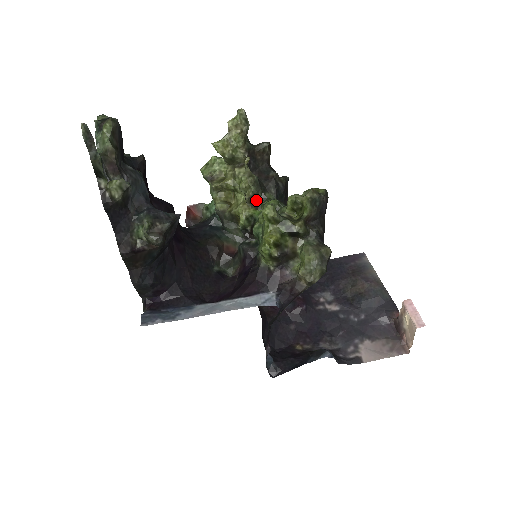
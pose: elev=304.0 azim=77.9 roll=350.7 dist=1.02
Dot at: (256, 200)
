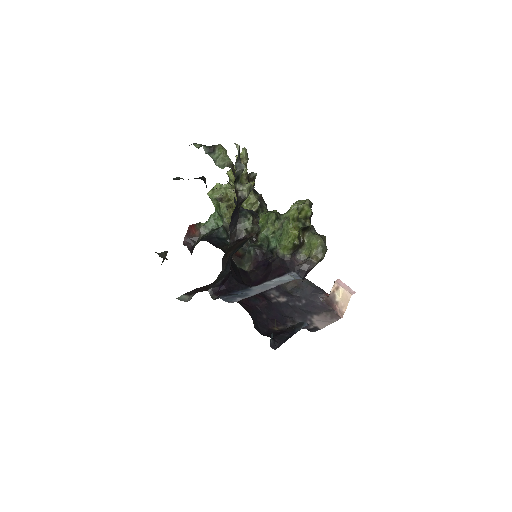
Dot at: occluded
